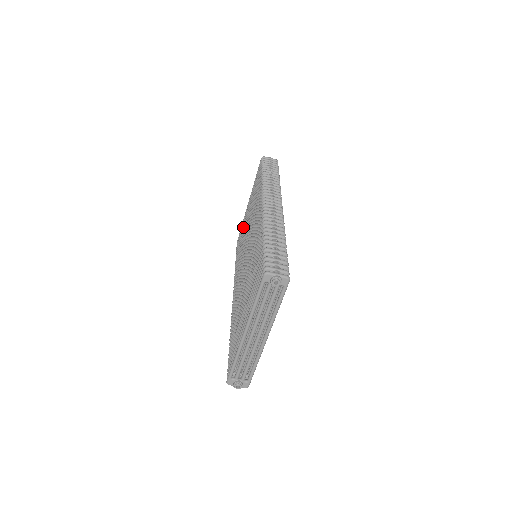
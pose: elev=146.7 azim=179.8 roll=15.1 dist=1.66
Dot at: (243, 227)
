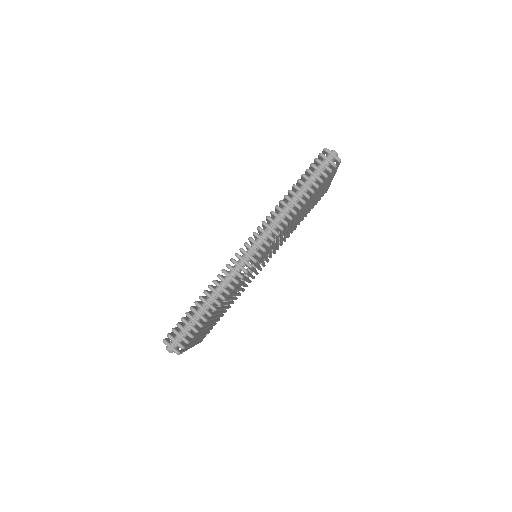
Dot at: occluded
